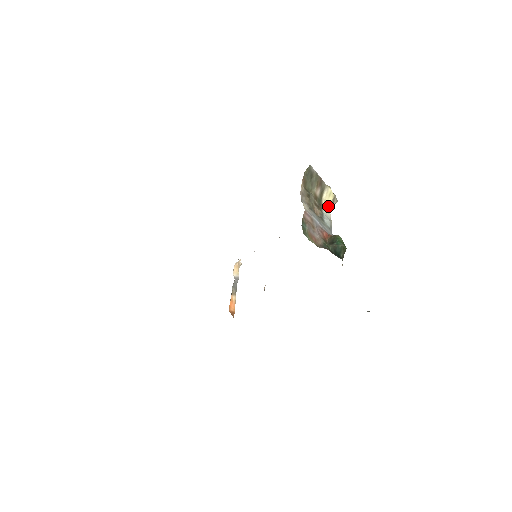
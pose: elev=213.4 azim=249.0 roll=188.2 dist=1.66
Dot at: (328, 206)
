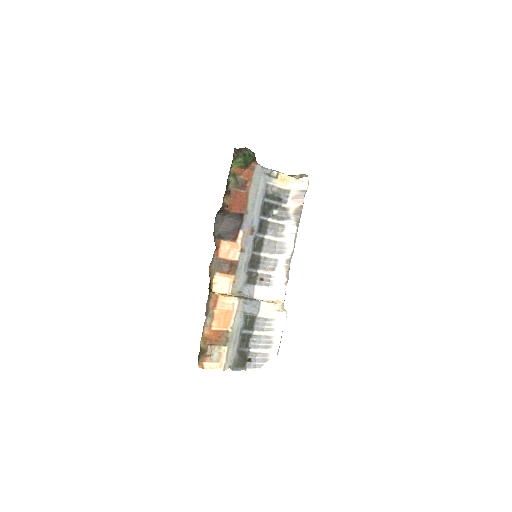
Dot at: (290, 177)
